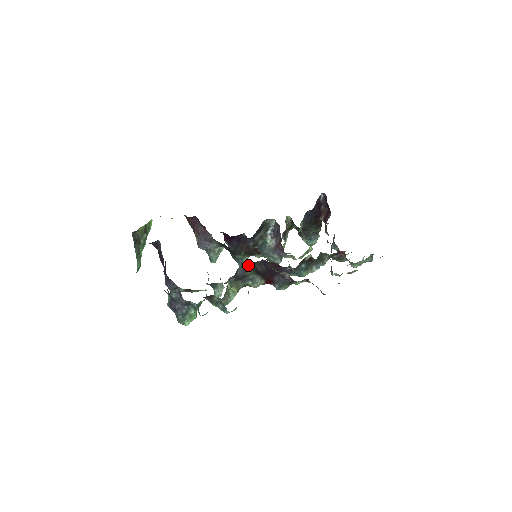
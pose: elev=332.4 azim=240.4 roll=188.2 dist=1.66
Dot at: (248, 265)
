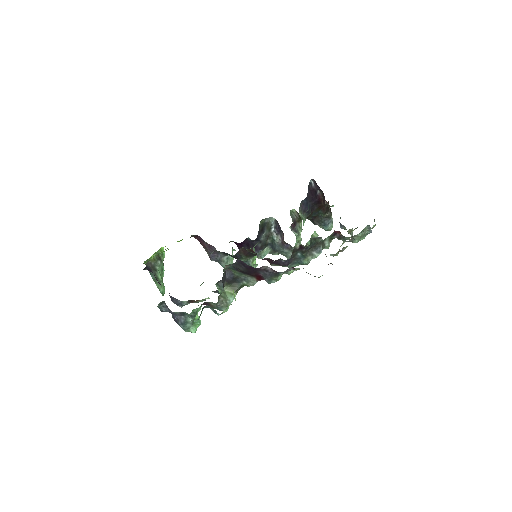
Dot at: (232, 268)
